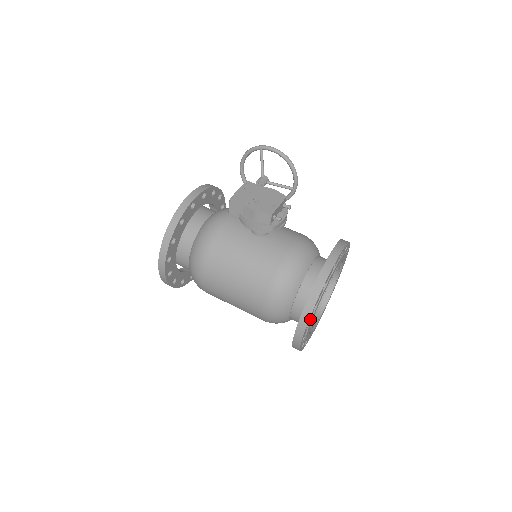
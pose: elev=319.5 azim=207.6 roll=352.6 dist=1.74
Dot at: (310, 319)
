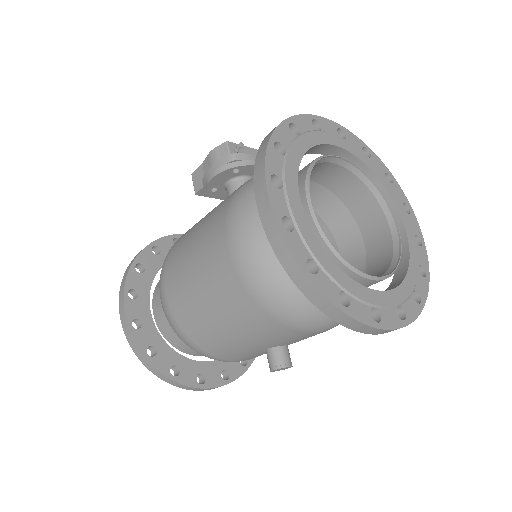
Dot at: (280, 172)
